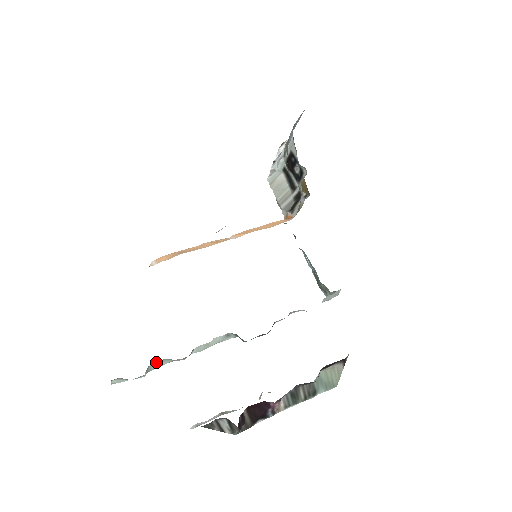
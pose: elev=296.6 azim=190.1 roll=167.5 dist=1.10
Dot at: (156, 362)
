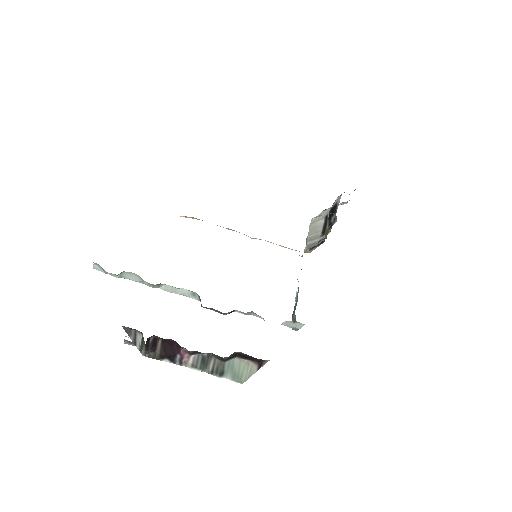
Dot at: (131, 273)
